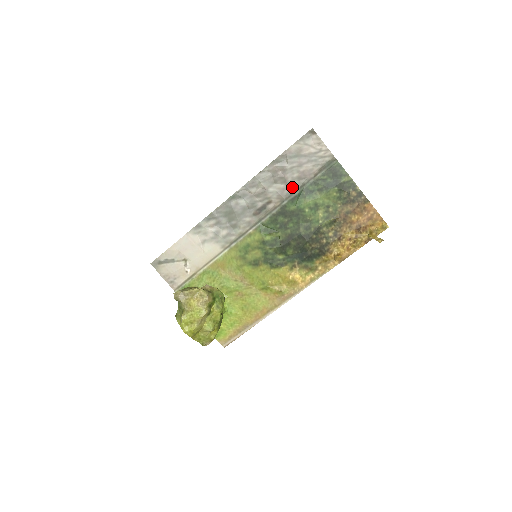
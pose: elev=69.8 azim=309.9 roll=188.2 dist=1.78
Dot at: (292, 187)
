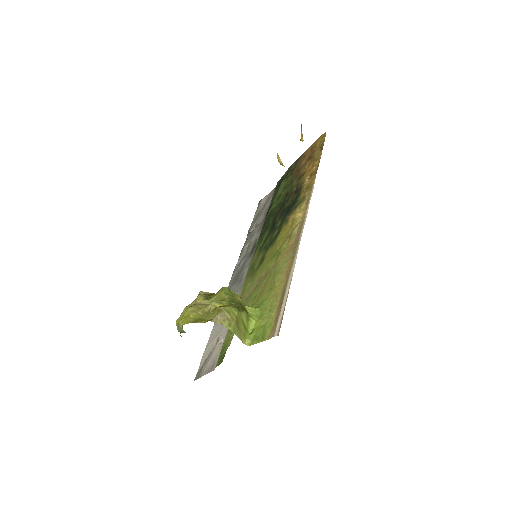
Dot at: occluded
